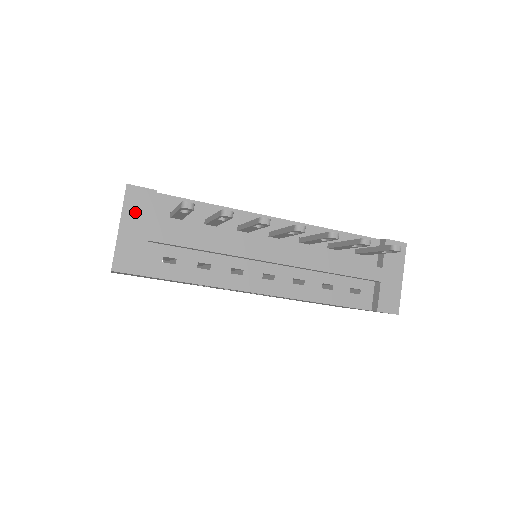
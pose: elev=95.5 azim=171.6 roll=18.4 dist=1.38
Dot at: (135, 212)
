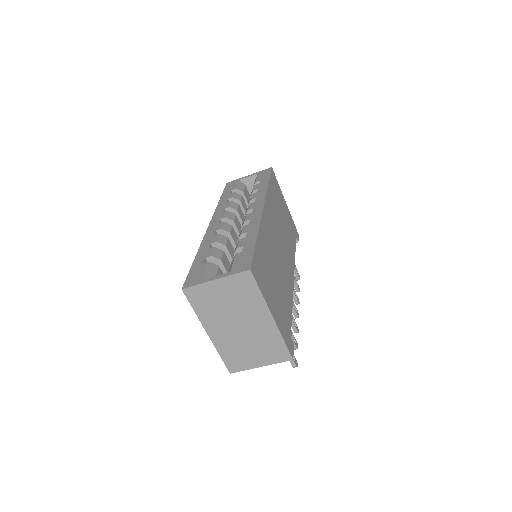
Dot at: occluded
